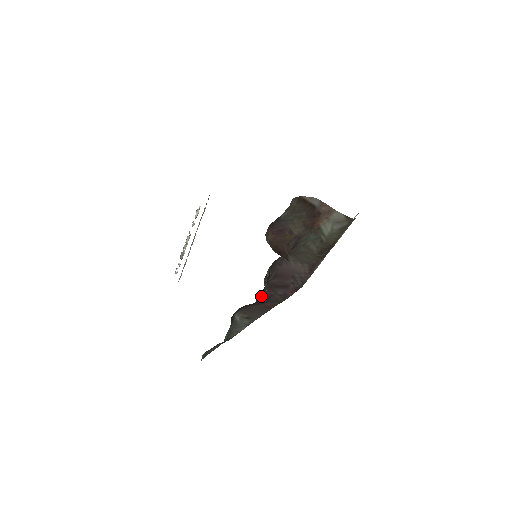
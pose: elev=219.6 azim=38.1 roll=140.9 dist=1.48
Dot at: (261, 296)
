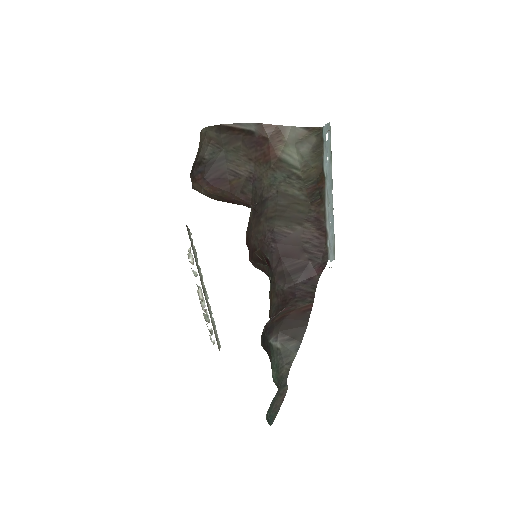
Dot at: (277, 294)
